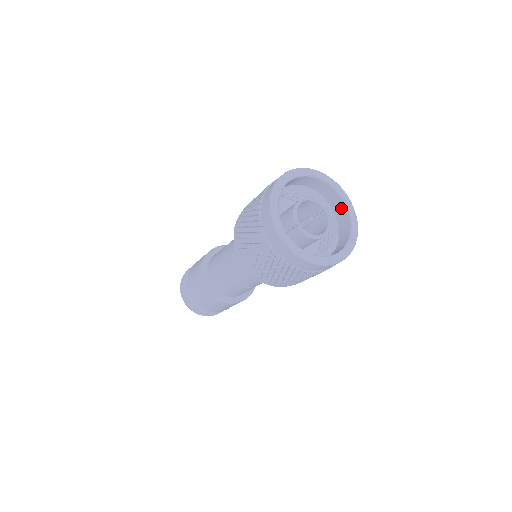
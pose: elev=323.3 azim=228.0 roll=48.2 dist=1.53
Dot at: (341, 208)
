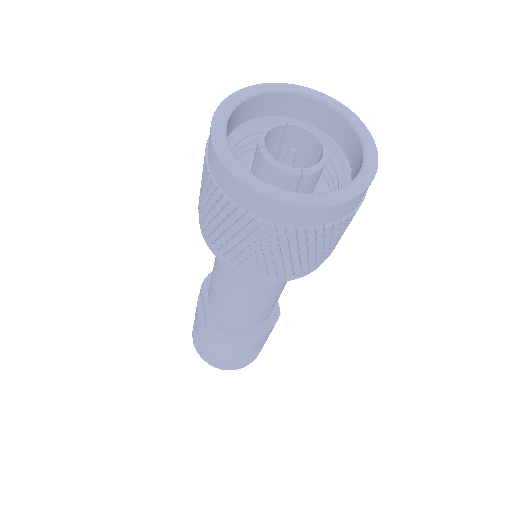
Dot at: (357, 153)
